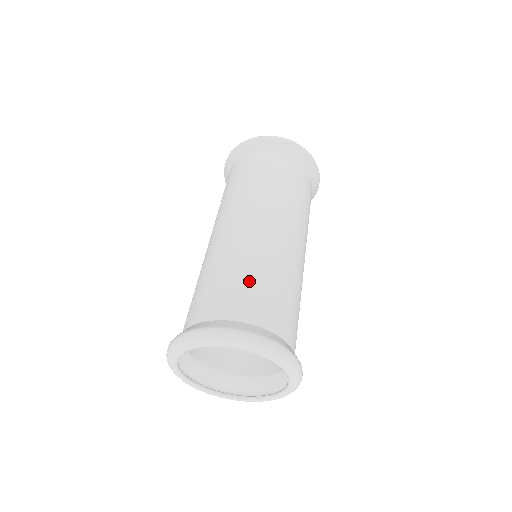
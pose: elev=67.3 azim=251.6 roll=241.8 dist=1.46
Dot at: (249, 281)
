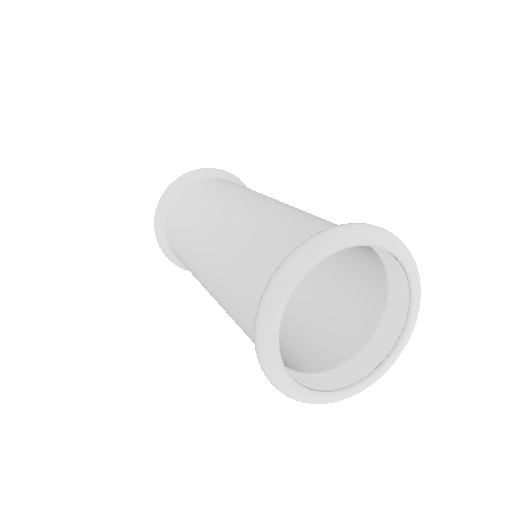
Dot at: occluded
